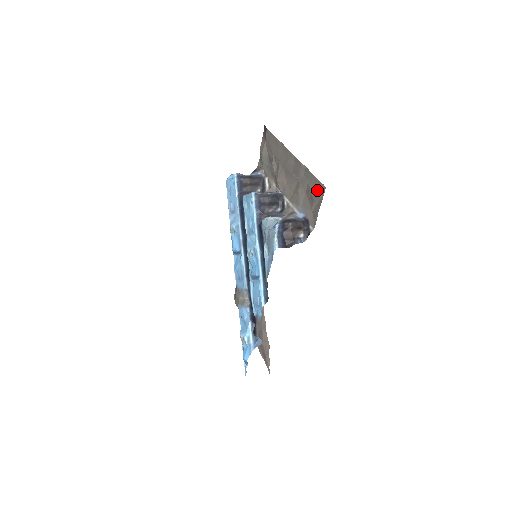
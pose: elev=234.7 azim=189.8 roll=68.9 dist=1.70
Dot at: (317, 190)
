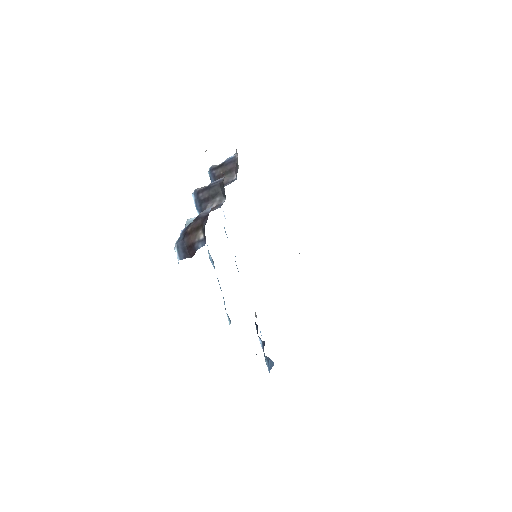
Dot at: occluded
